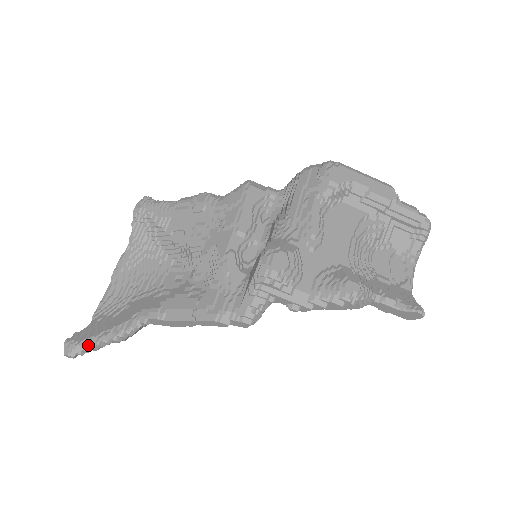
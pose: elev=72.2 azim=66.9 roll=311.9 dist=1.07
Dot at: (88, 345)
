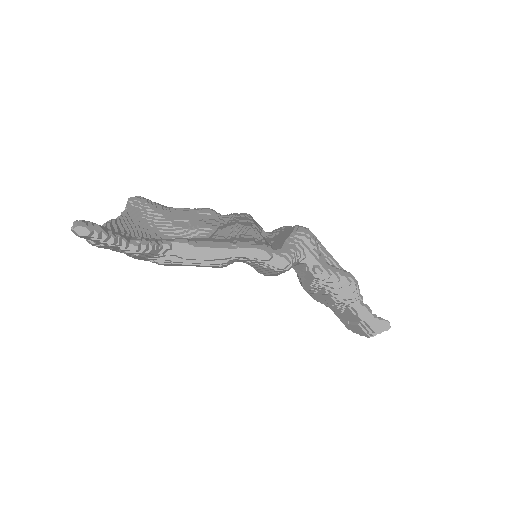
Dot at: (107, 232)
